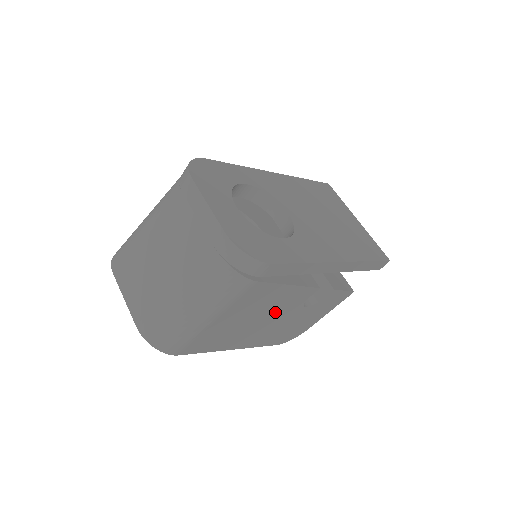
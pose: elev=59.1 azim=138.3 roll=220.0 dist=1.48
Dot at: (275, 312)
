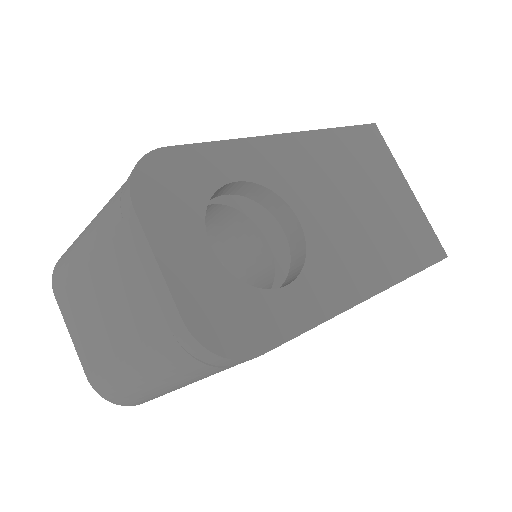
Dot at: occluded
